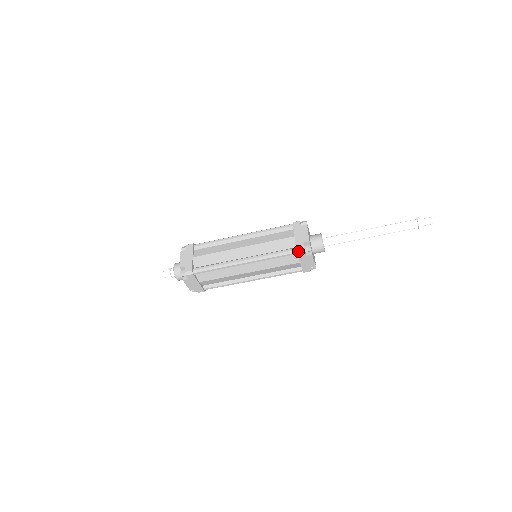
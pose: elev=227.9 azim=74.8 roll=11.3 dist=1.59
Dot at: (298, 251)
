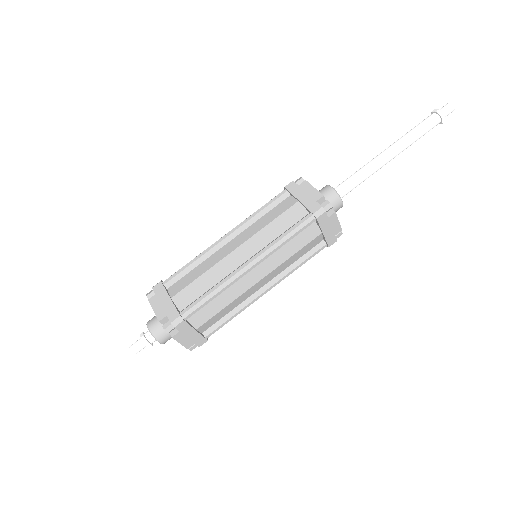
Dot at: (316, 215)
